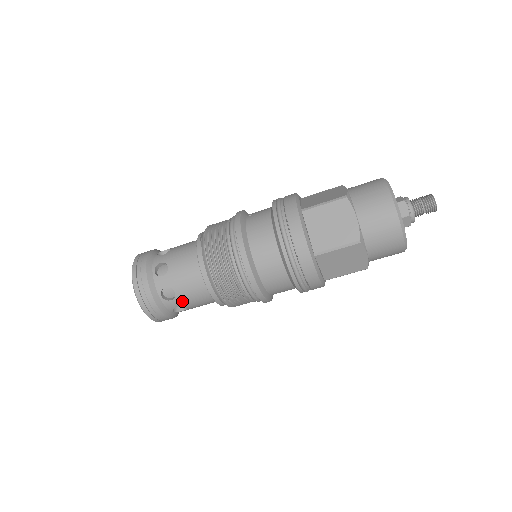
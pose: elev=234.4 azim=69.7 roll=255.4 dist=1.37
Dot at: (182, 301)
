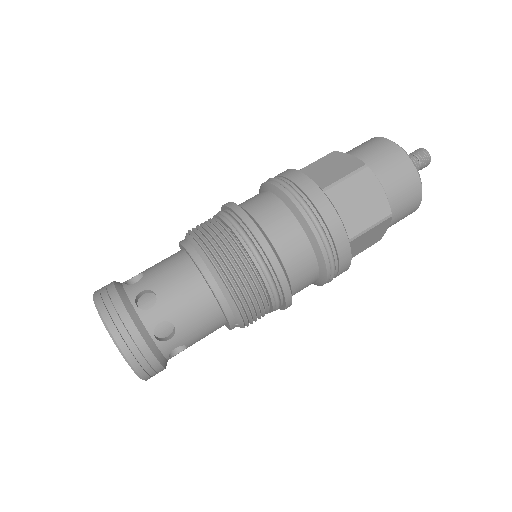
Dot at: (167, 308)
